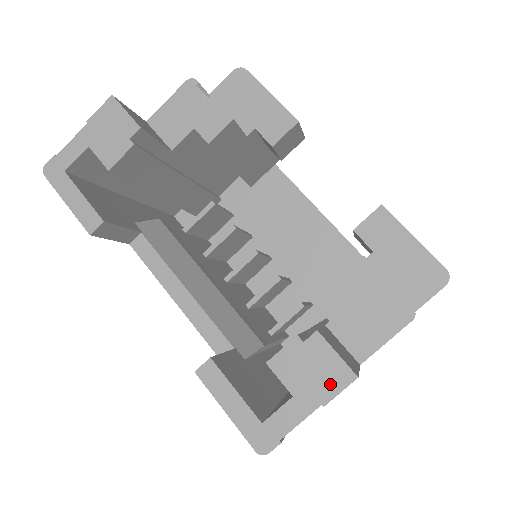
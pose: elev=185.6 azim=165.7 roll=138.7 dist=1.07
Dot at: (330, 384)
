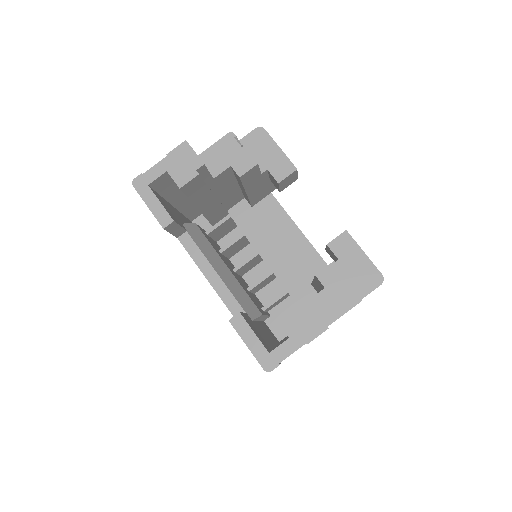
Dot at: (312, 331)
